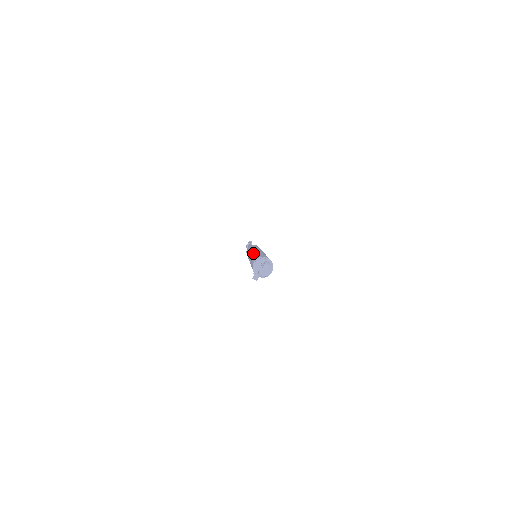
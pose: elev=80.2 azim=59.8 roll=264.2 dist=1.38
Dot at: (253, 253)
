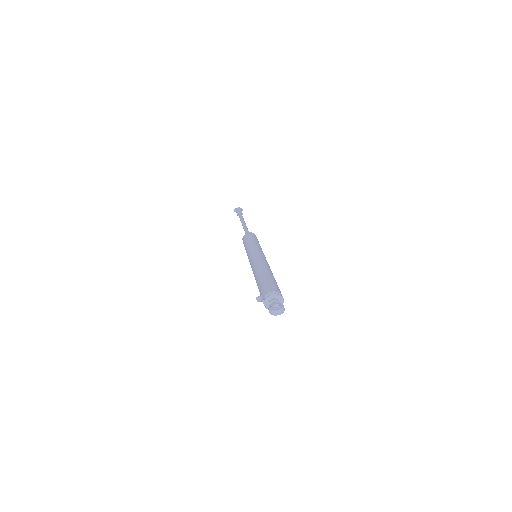
Dot at: (266, 266)
